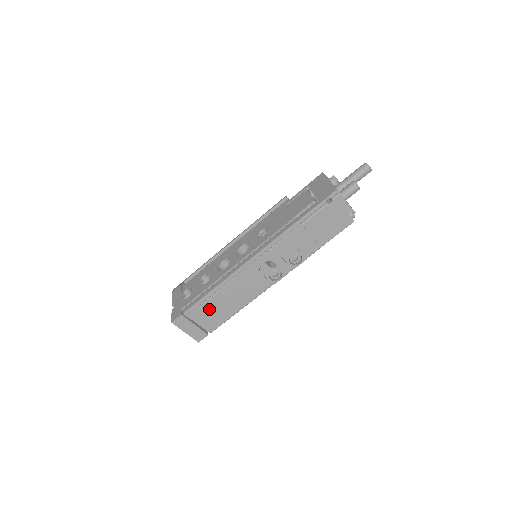
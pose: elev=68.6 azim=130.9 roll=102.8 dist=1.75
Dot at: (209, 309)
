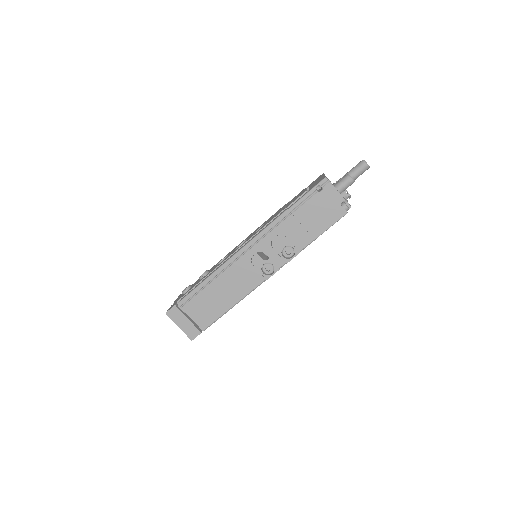
Dot at: (202, 301)
